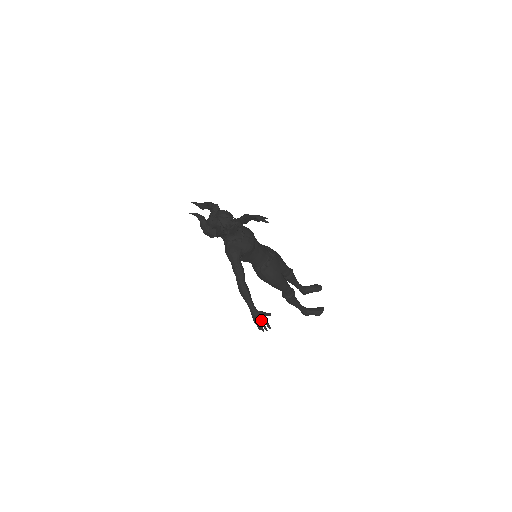
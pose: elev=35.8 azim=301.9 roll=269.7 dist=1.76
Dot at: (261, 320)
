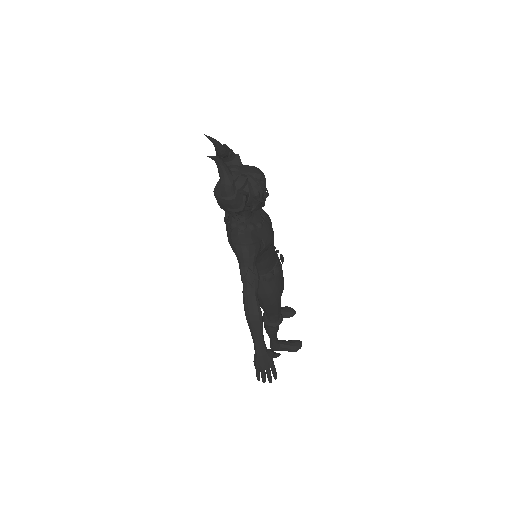
Dot at: (269, 365)
